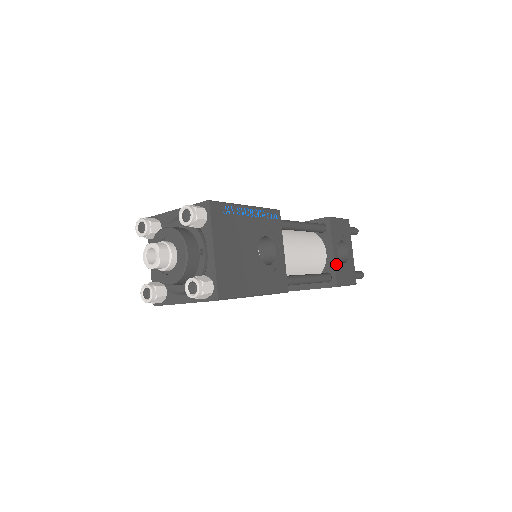
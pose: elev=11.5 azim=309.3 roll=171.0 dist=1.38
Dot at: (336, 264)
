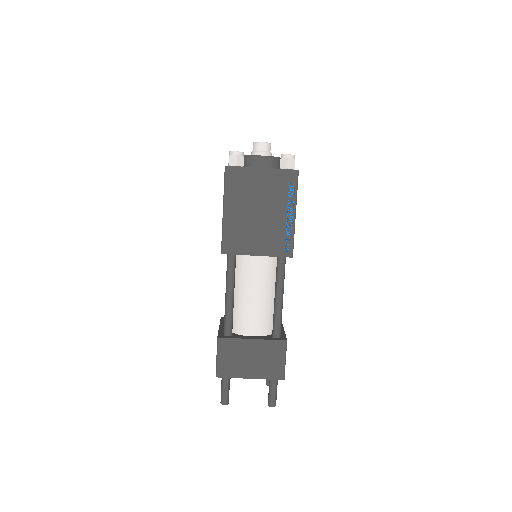
Dot at: occluded
